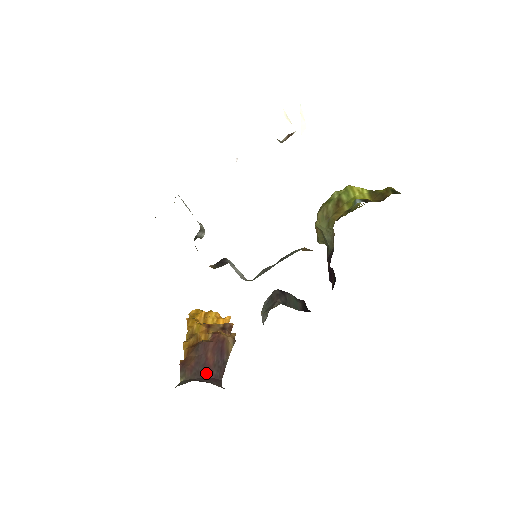
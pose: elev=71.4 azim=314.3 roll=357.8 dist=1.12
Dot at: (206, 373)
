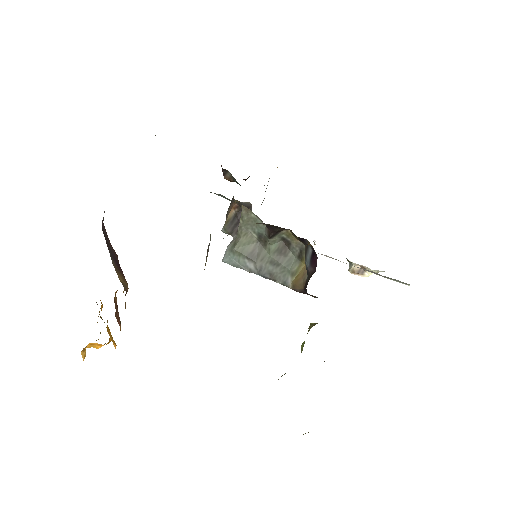
Dot at: occluded
